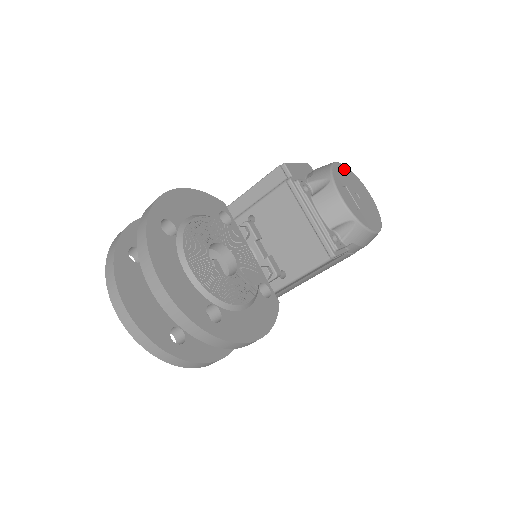
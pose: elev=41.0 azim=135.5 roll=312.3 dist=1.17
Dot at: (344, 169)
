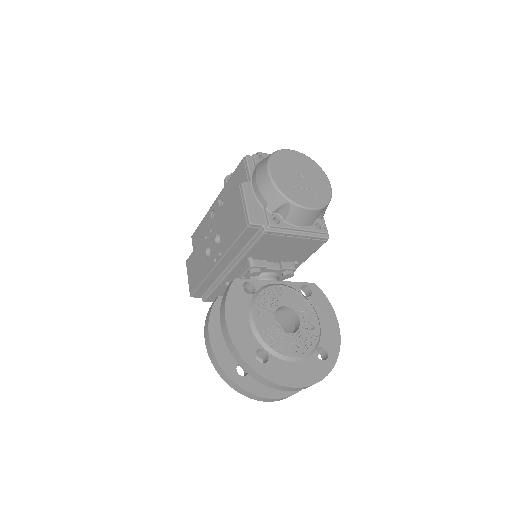
Dot at: (274, 167)
